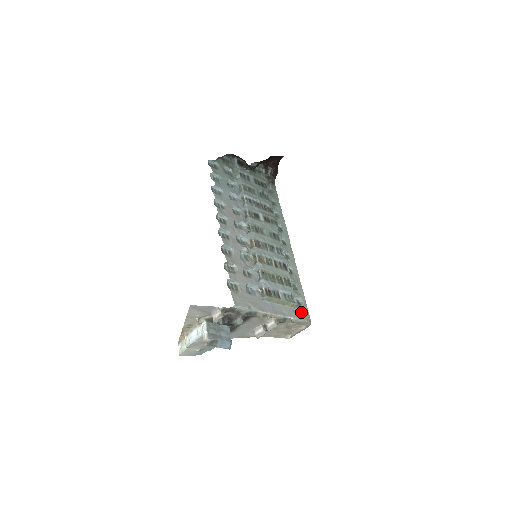
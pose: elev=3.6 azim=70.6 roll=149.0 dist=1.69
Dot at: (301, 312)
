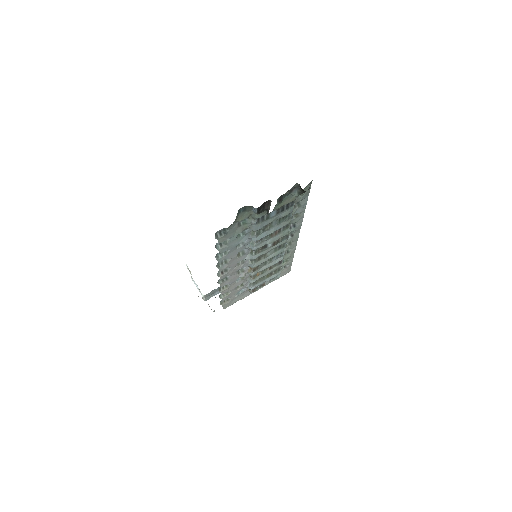
Dot at: (283, 273)
